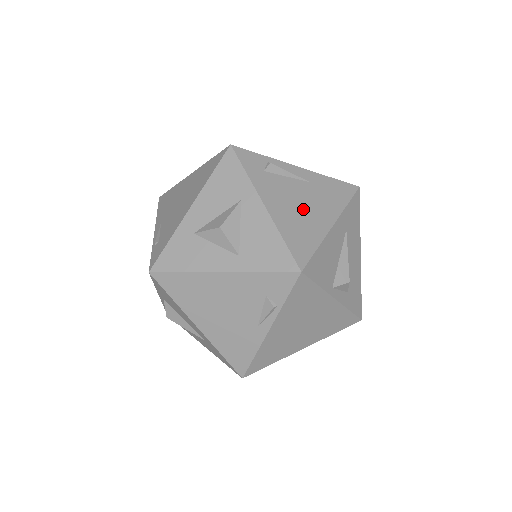
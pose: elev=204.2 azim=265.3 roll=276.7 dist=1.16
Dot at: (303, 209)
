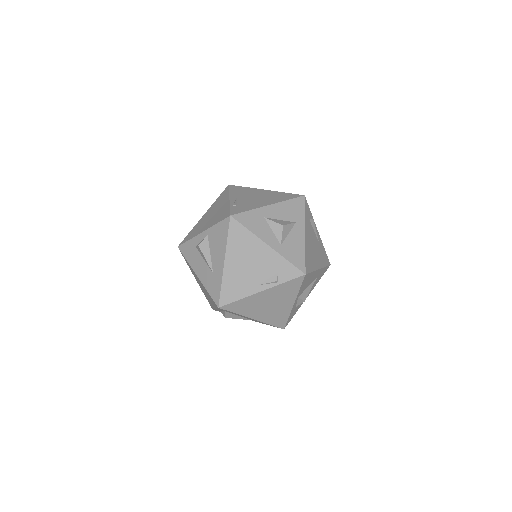
Dot at: (314, 251)
